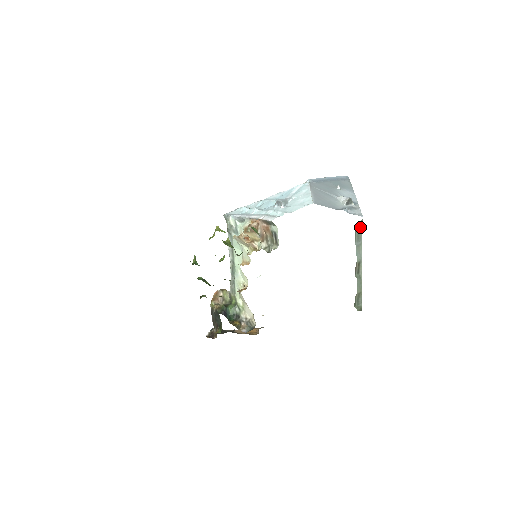
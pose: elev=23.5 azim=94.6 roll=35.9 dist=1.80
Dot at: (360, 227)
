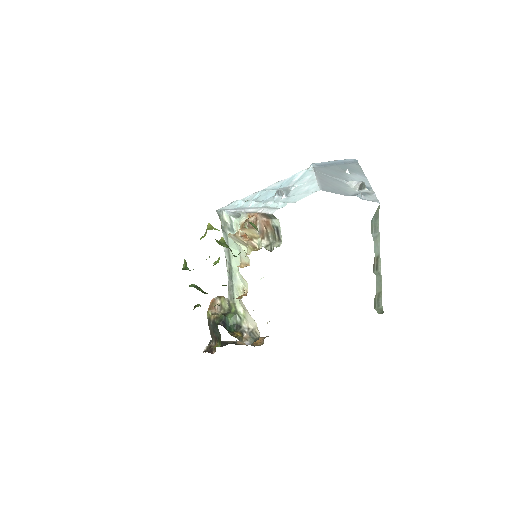
Dot at: (377, 215)
